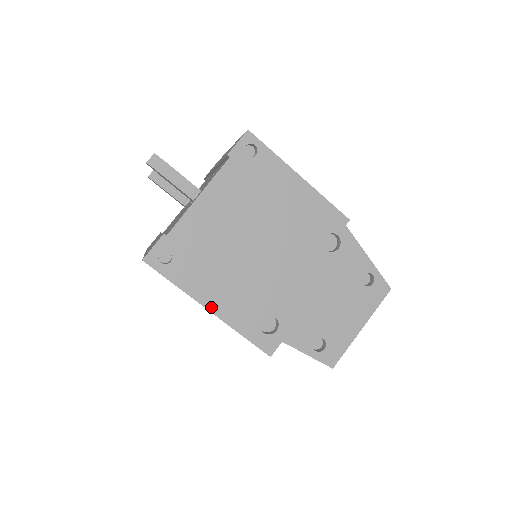
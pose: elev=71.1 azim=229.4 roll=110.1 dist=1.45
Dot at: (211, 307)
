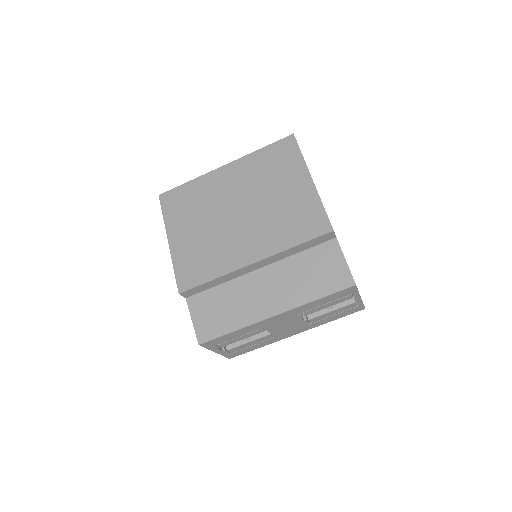
Dot at: occluded
